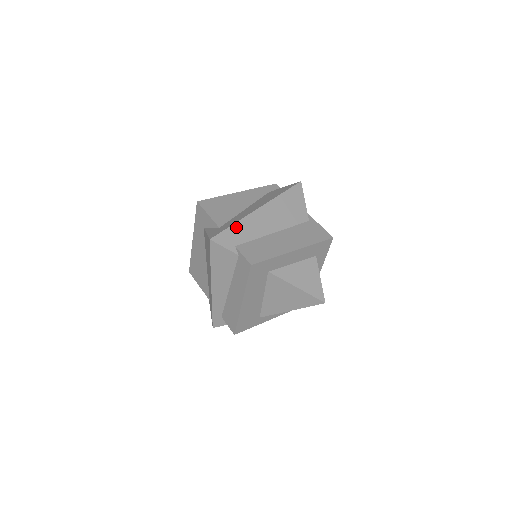
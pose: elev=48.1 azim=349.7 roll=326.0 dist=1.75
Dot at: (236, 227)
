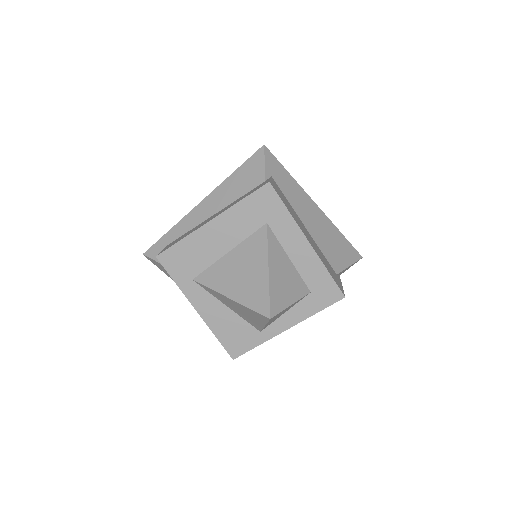
Dot at: (288, 177)
